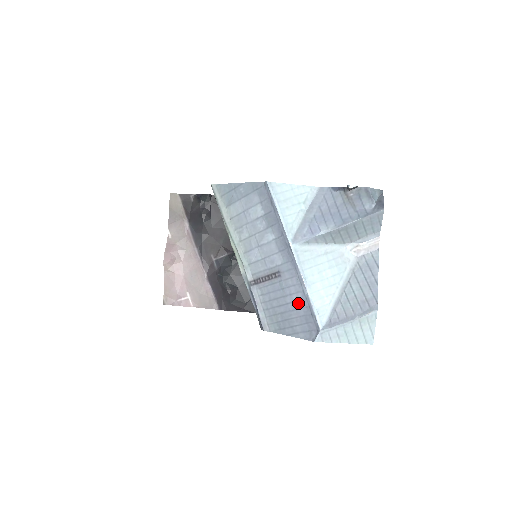
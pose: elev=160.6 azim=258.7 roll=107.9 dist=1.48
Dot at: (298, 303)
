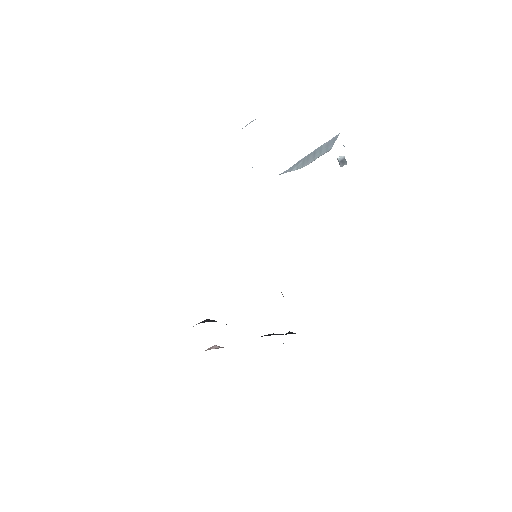
Dot at: occluded
